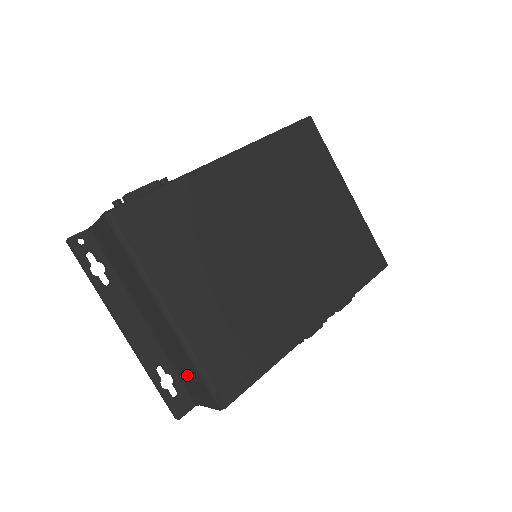
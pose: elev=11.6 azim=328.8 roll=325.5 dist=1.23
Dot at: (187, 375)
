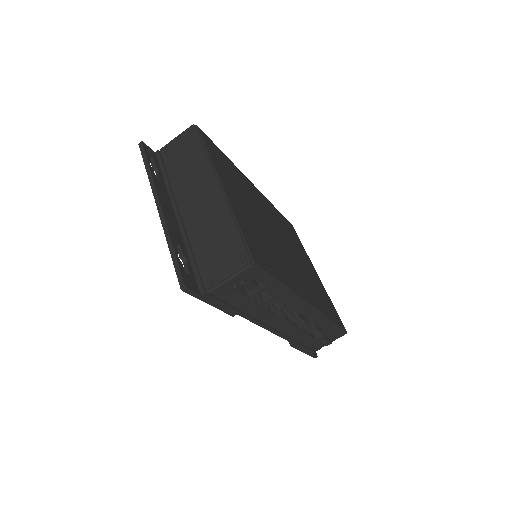
Dot at: (212, 248)
